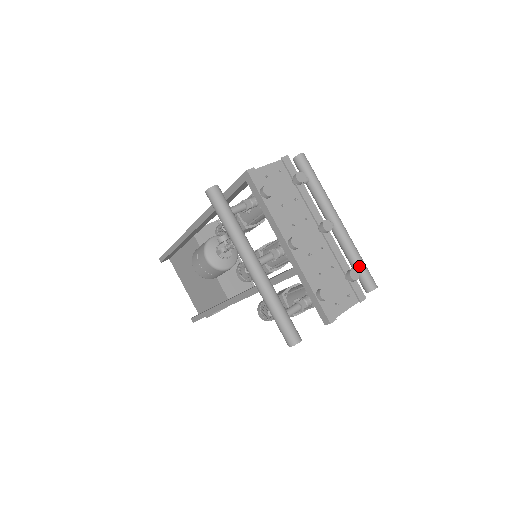
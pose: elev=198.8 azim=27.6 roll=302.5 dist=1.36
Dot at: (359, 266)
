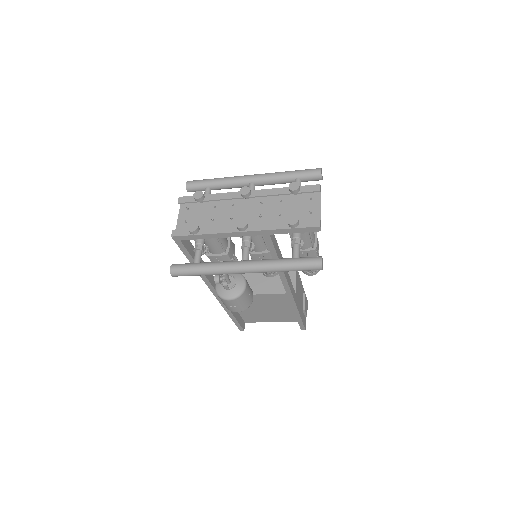
Dot at: (296, 177)
